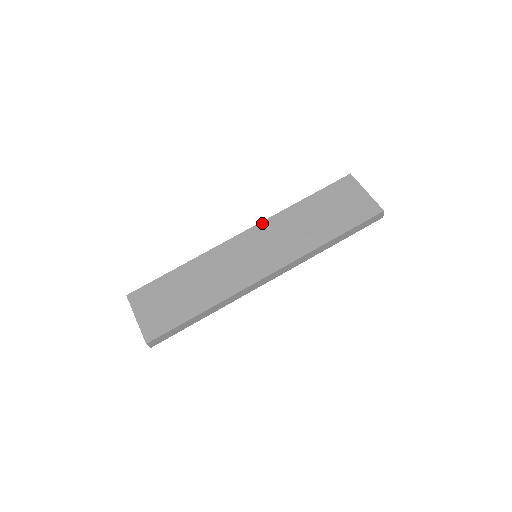
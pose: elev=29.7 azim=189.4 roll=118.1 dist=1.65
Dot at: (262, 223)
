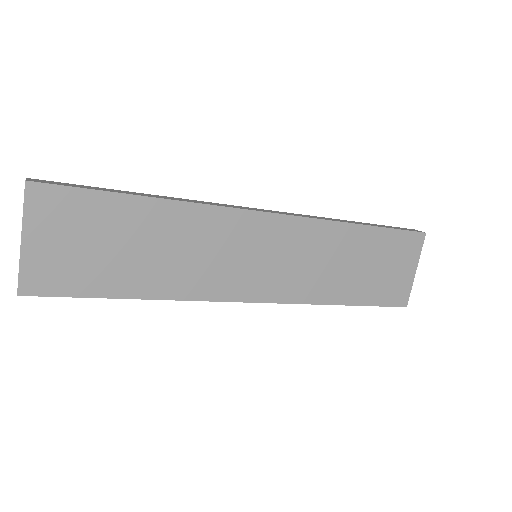
Dot at: (300, 219)
